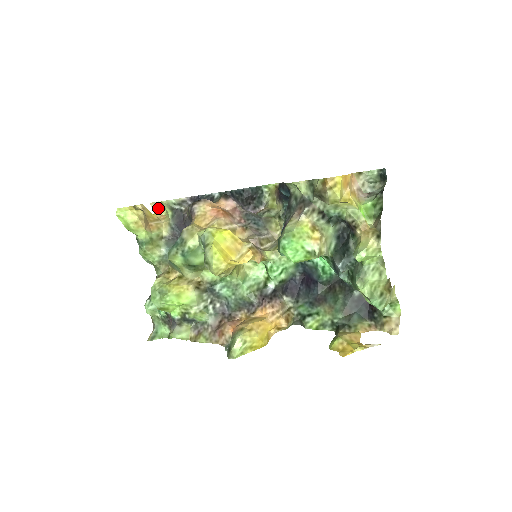
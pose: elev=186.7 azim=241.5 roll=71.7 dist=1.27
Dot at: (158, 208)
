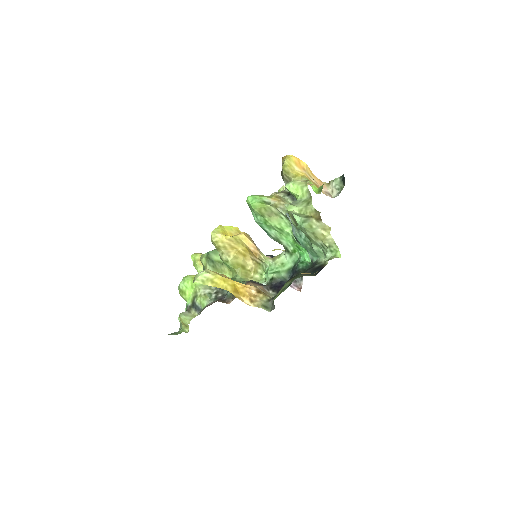
Dot at: occluded
